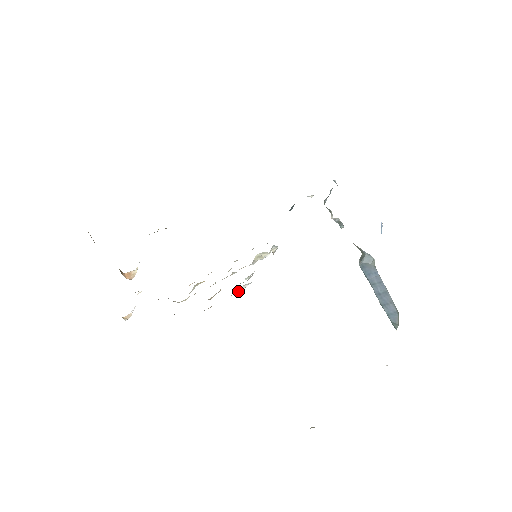
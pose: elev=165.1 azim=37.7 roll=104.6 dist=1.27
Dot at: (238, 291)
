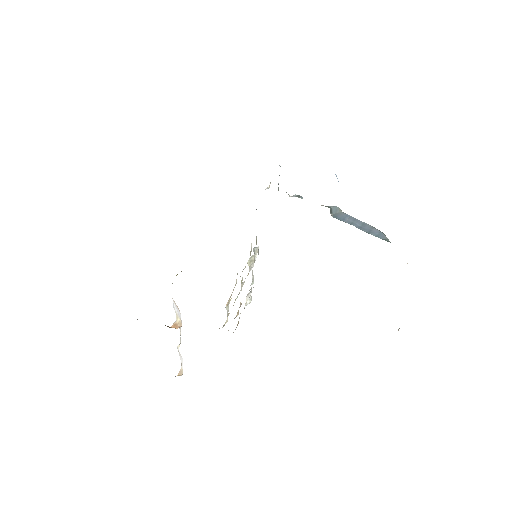
Dot at: (247, 302)
